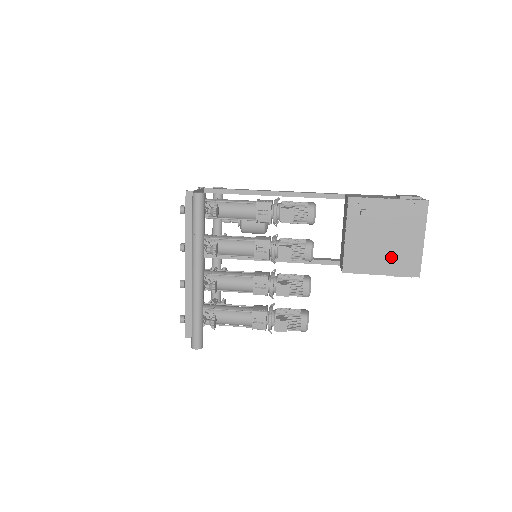
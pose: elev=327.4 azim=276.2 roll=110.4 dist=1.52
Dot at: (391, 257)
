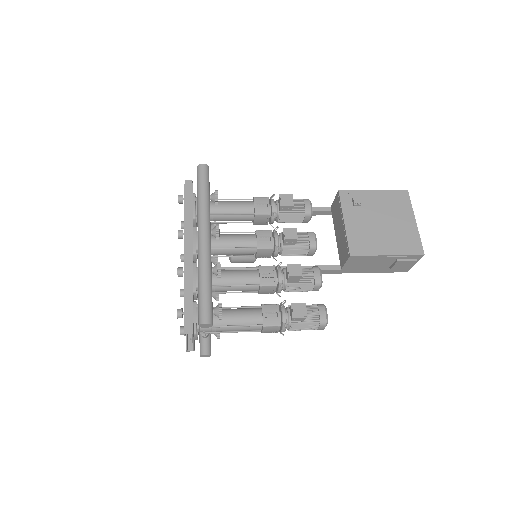
Dot at: (392, 238)
